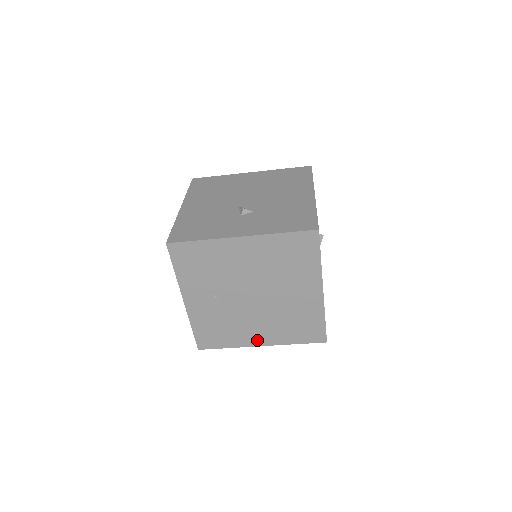
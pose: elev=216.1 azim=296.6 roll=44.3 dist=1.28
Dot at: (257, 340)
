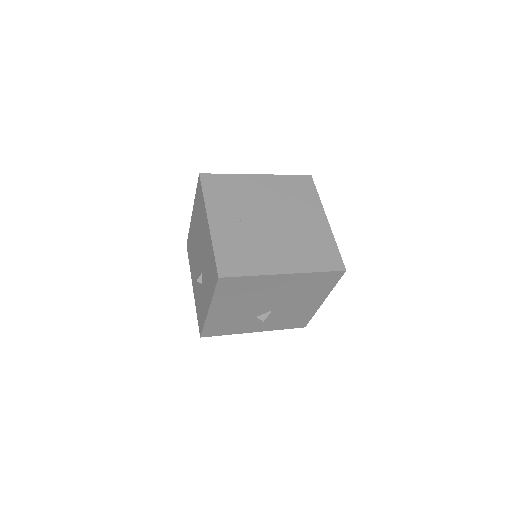
Dot at: (280, 267)
